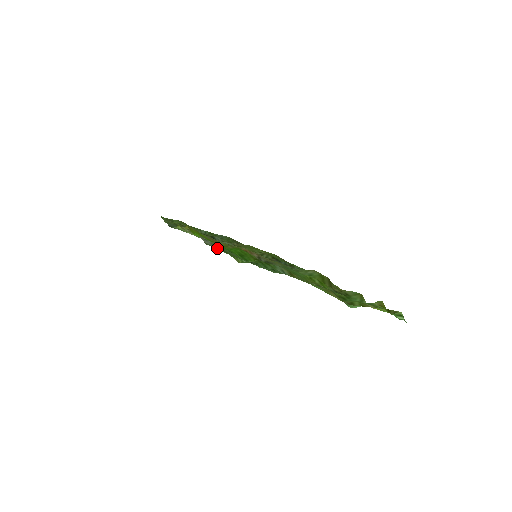
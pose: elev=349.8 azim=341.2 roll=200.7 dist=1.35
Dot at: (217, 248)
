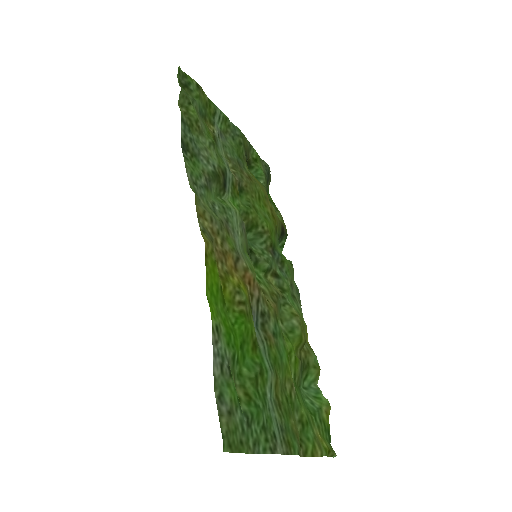
Dot at: (224, 441)
